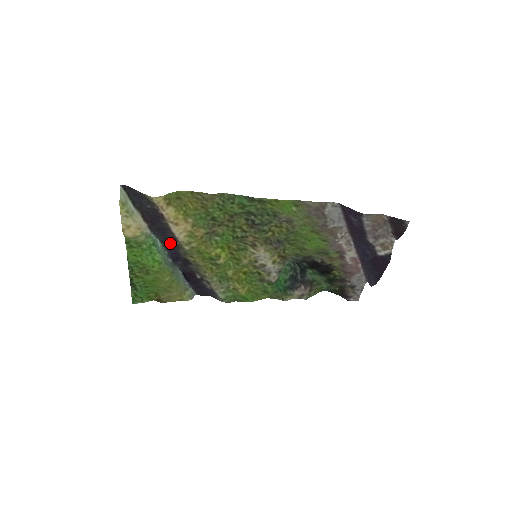
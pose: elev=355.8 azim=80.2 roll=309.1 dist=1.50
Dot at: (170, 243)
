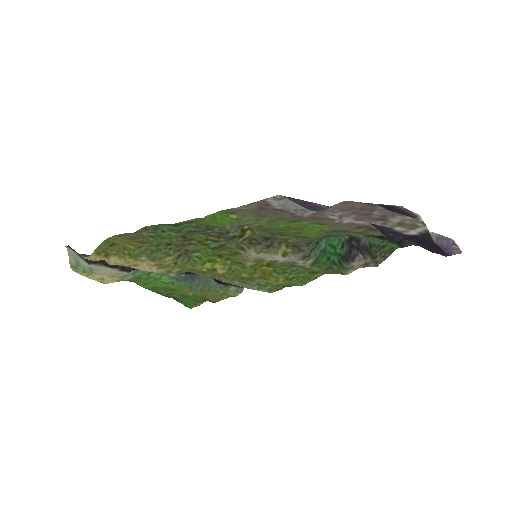
Dot at: occluded
